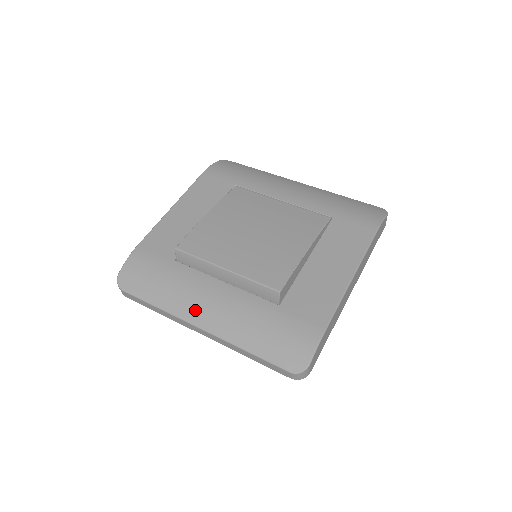
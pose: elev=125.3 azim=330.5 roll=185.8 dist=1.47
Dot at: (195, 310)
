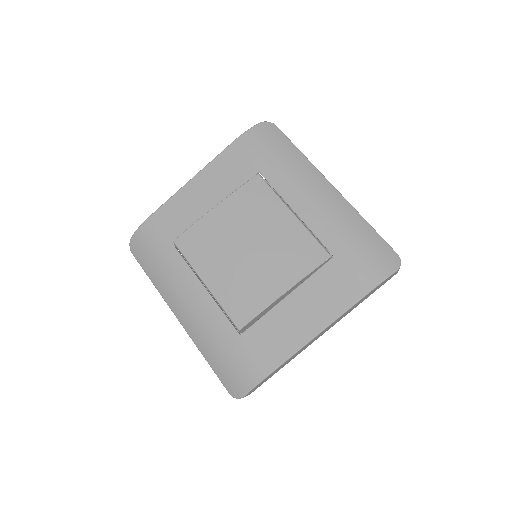
Dot at: (177, 304)
